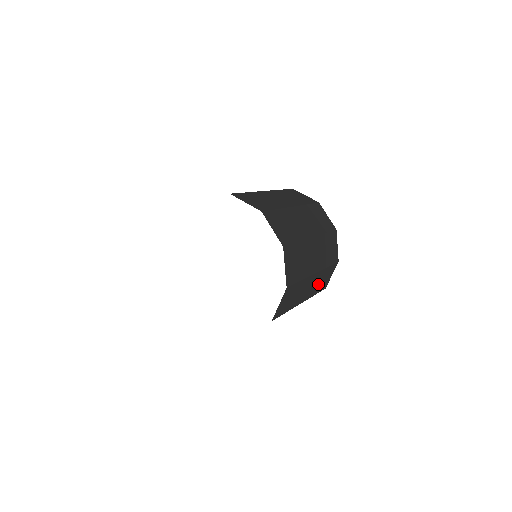
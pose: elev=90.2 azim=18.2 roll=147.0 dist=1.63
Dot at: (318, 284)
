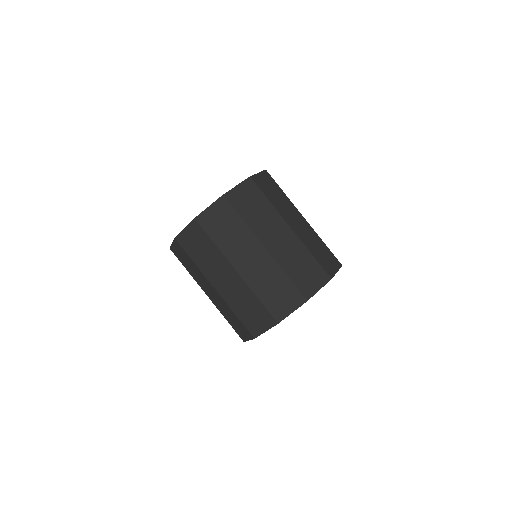
Dot at: (267, 284)
